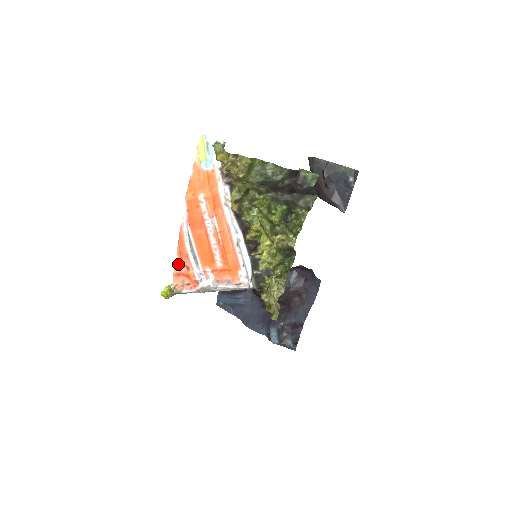
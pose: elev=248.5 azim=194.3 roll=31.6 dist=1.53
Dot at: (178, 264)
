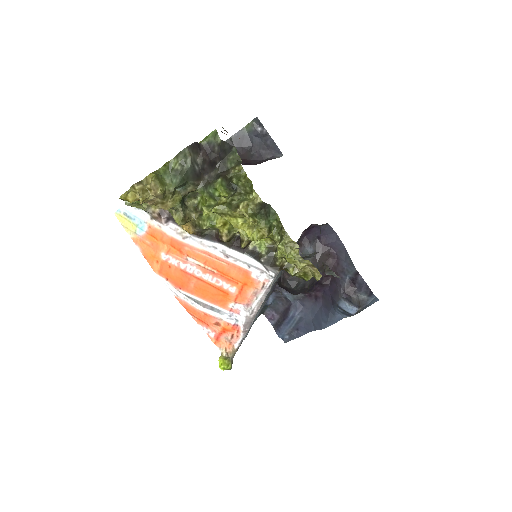
Dot at: (208, 331)
